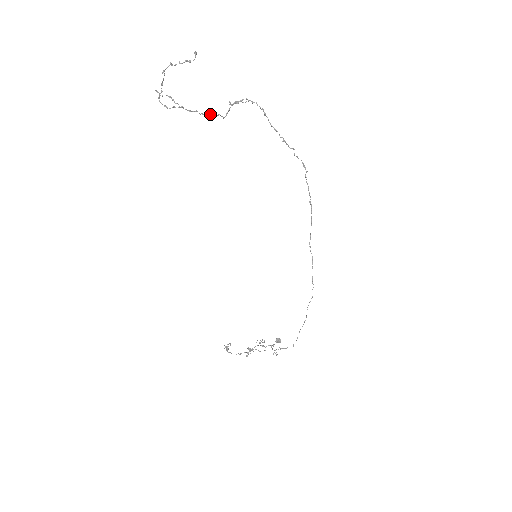
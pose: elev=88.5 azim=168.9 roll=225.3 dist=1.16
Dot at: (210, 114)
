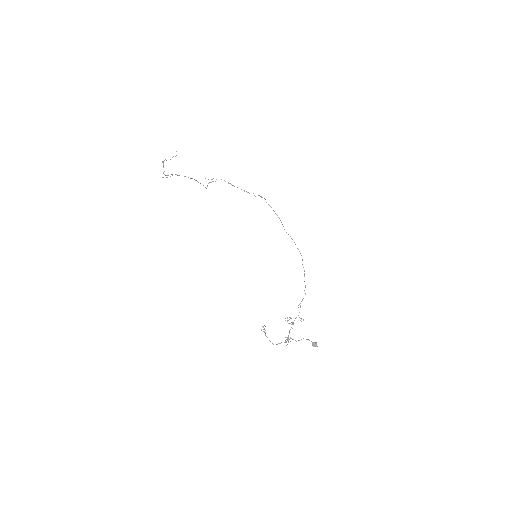
Dot at: (194, 179)
